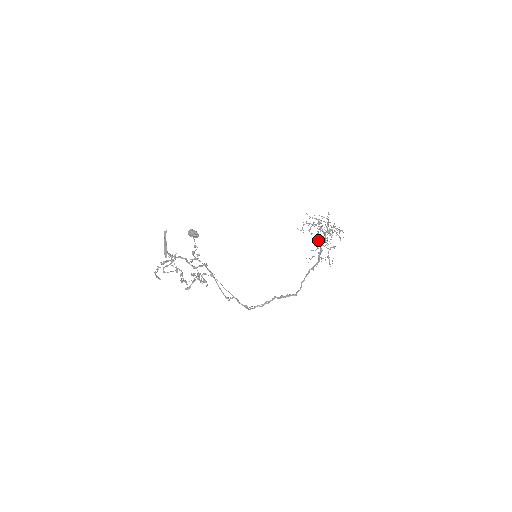
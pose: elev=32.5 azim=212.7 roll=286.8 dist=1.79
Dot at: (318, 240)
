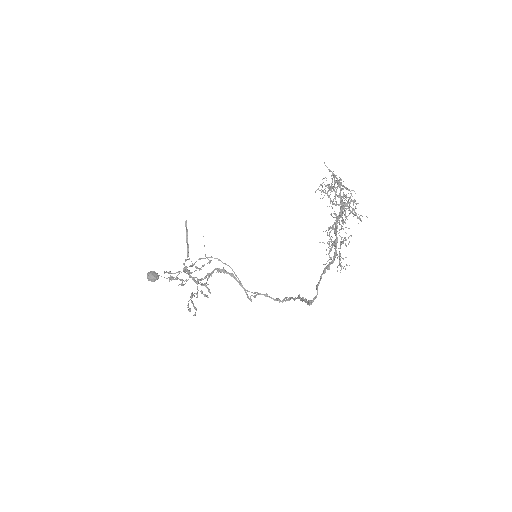
Dot at: (338, 215)
